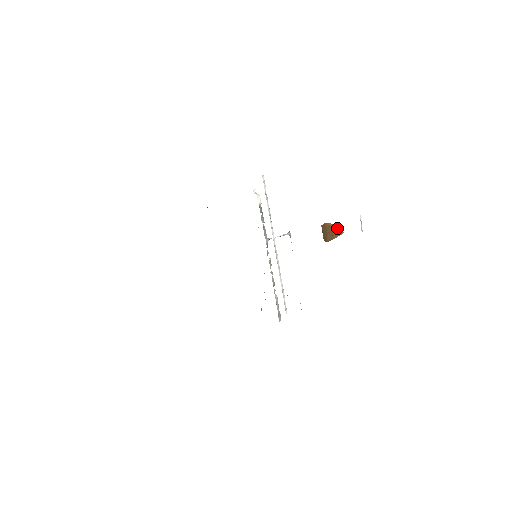
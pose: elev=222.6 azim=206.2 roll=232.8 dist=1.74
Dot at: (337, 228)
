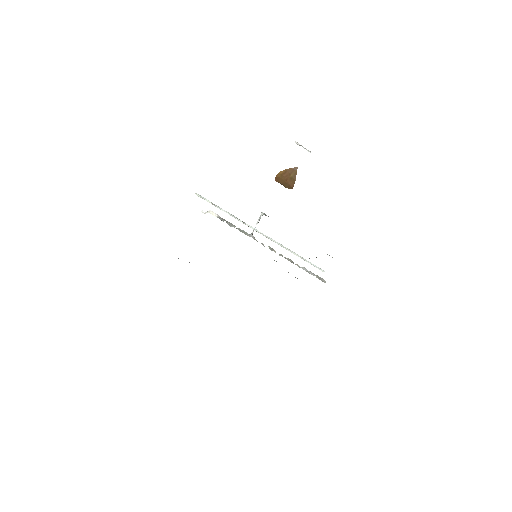
Dot at: (289, 170)
